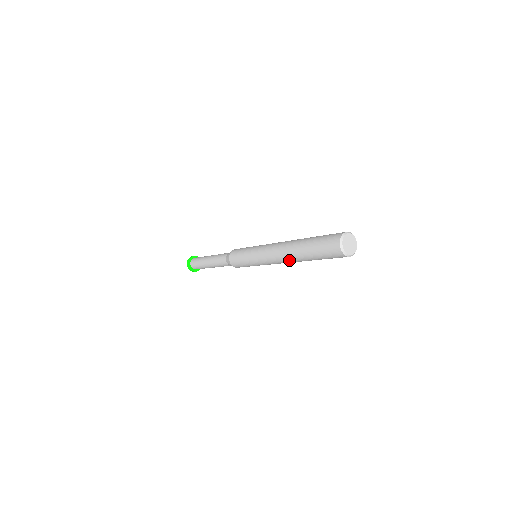
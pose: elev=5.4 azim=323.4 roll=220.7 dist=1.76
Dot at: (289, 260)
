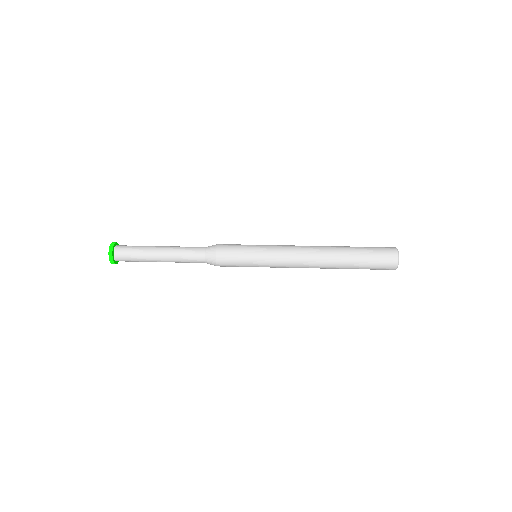
Dot at: (321, 264)
